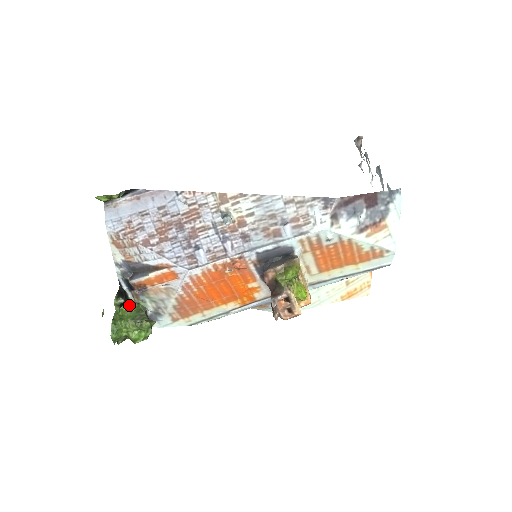
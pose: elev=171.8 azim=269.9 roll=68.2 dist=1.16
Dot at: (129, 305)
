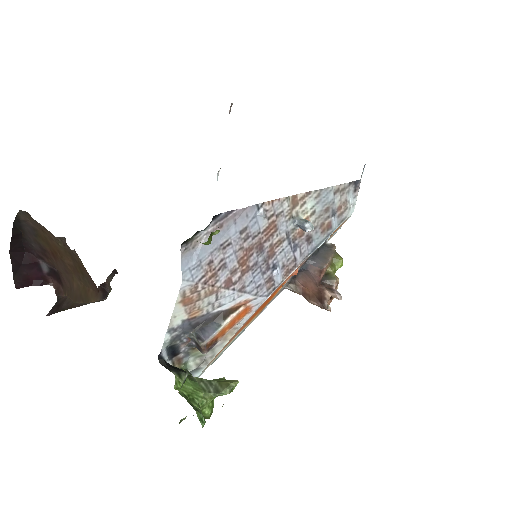
Dot at: occluded
